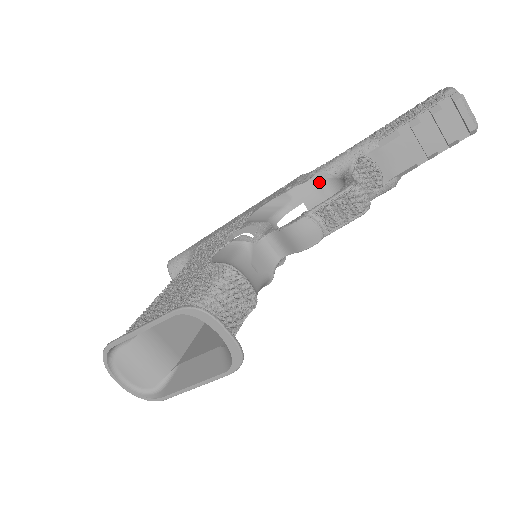
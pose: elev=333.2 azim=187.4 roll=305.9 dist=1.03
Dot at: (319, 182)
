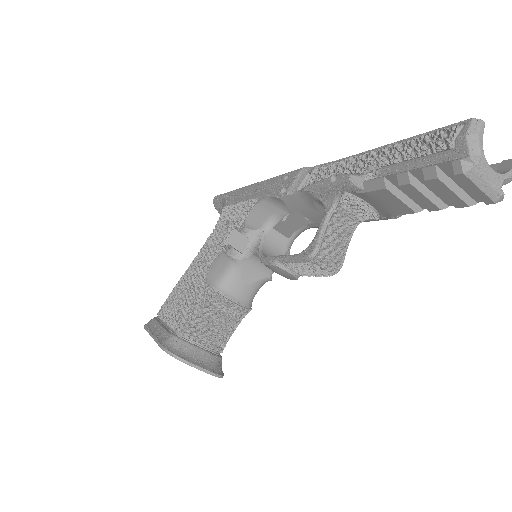
Dot at: (308, 199)
